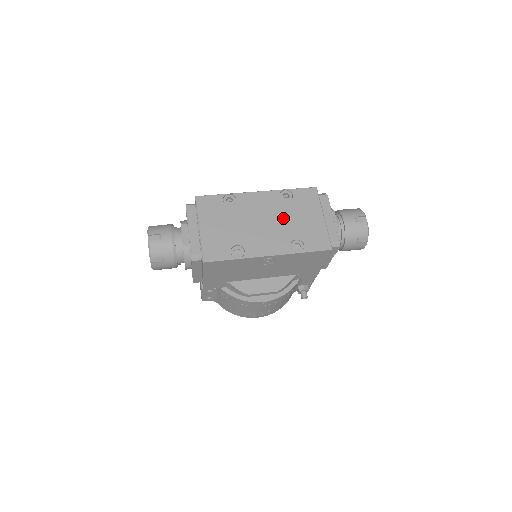
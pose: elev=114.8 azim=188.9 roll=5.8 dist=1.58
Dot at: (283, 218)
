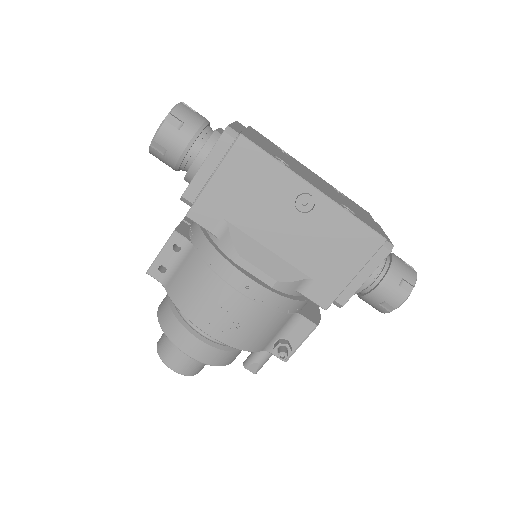
Dot at: (335, 193)
